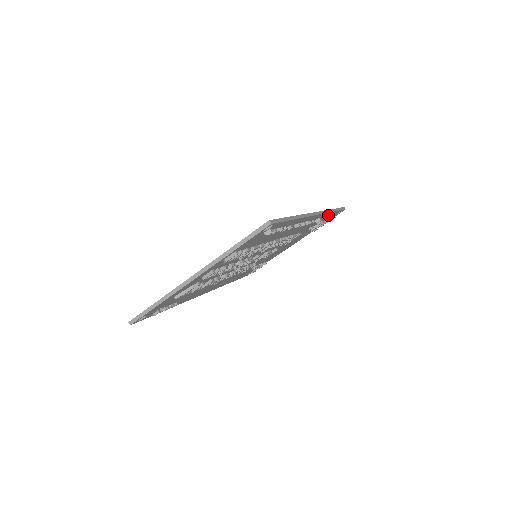
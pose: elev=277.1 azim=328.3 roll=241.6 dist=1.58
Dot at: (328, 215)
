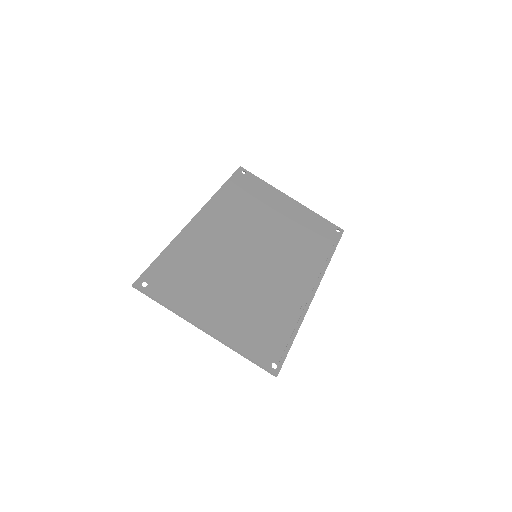
Dot at: (326, 255)
